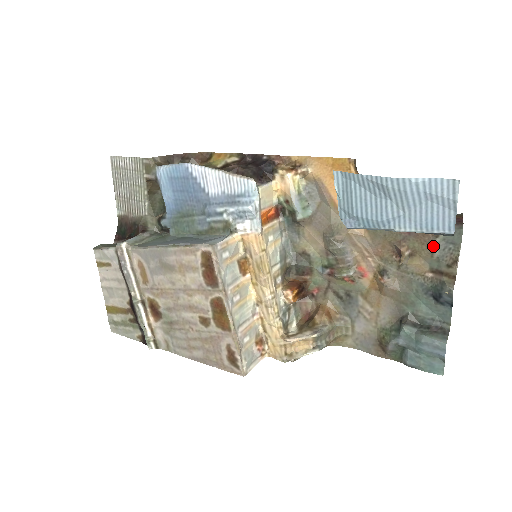
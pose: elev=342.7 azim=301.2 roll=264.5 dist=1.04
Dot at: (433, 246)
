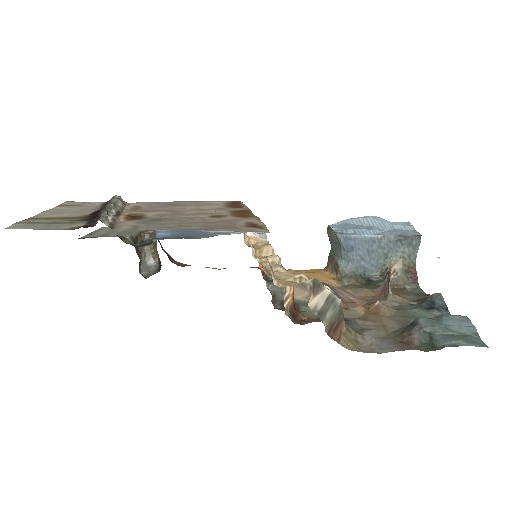
Dot at: (405, 292)
